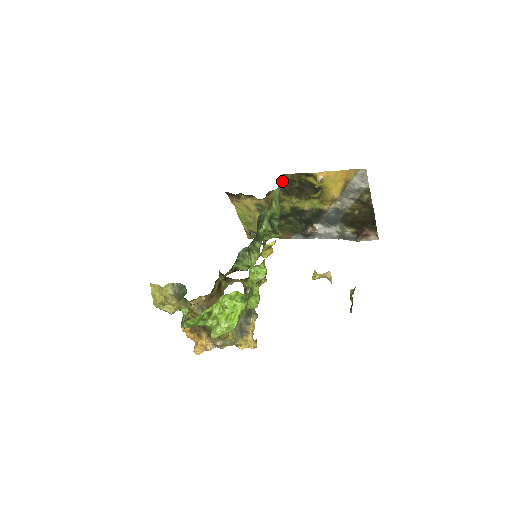
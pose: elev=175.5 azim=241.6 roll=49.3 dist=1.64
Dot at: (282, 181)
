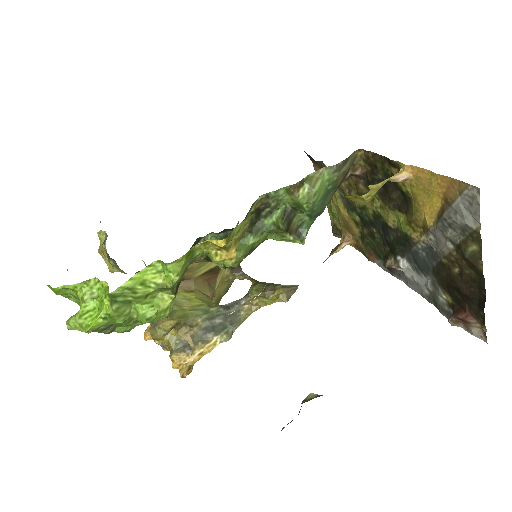
Dot at: (362, 161)
